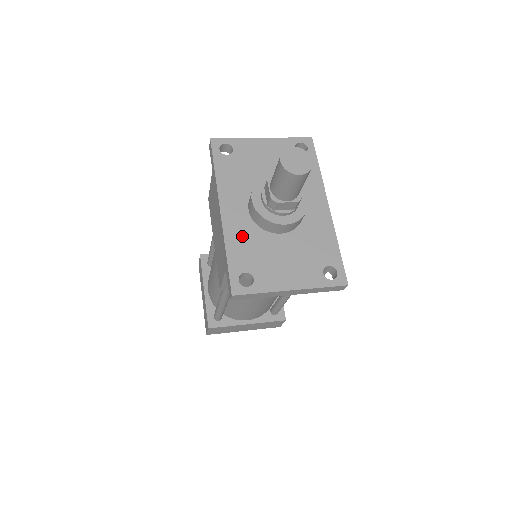
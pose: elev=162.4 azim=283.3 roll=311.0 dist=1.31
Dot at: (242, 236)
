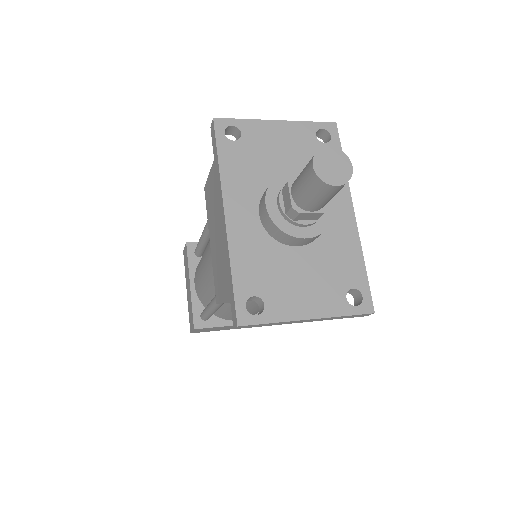
Dot at: (251, 249)
